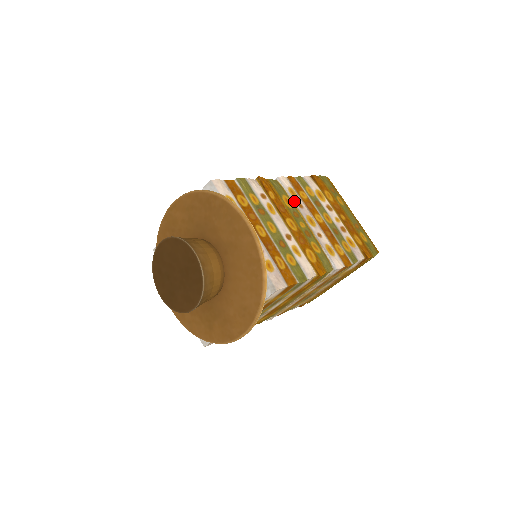
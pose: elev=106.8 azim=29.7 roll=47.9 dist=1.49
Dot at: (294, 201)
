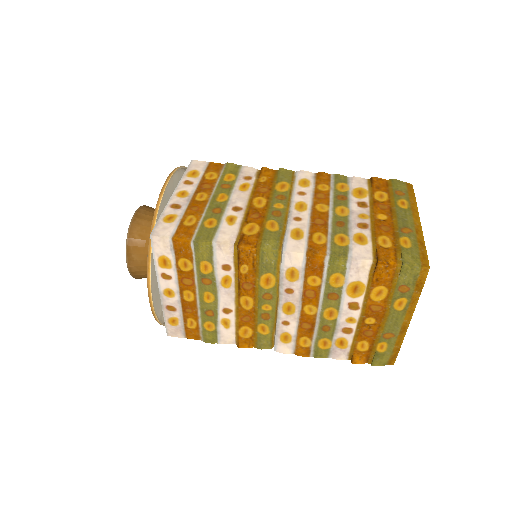
Dot at: (282, 284)
